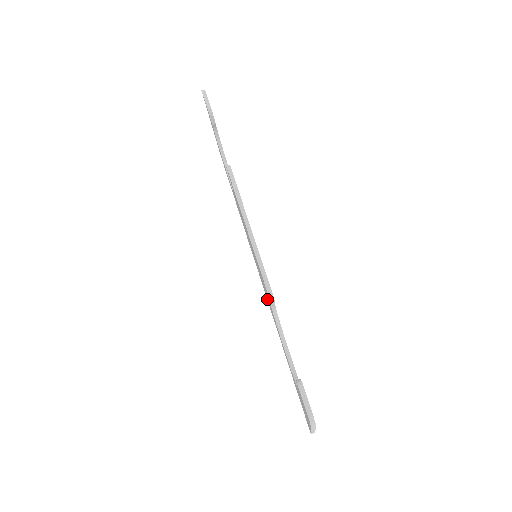
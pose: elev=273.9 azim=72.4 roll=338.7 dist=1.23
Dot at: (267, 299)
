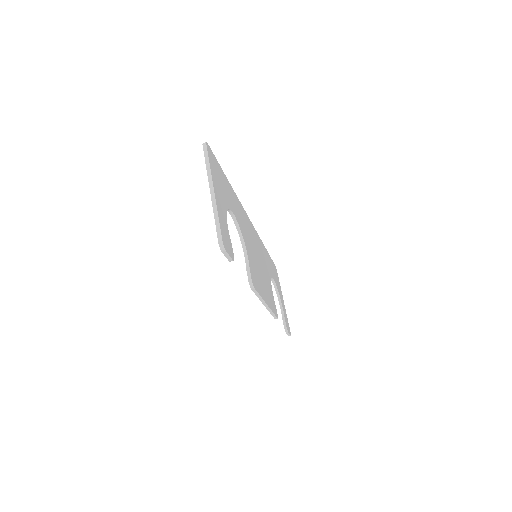
Dot at: occluded
